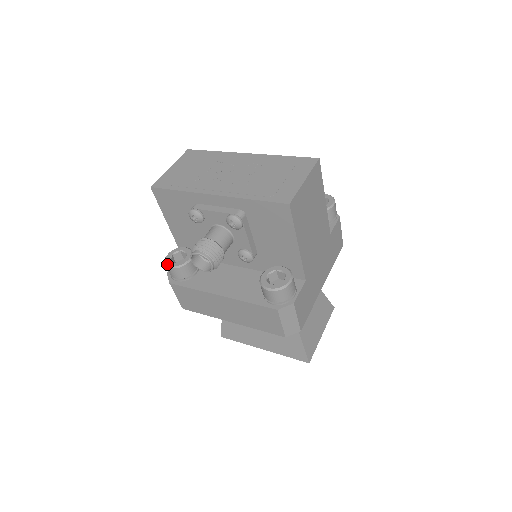
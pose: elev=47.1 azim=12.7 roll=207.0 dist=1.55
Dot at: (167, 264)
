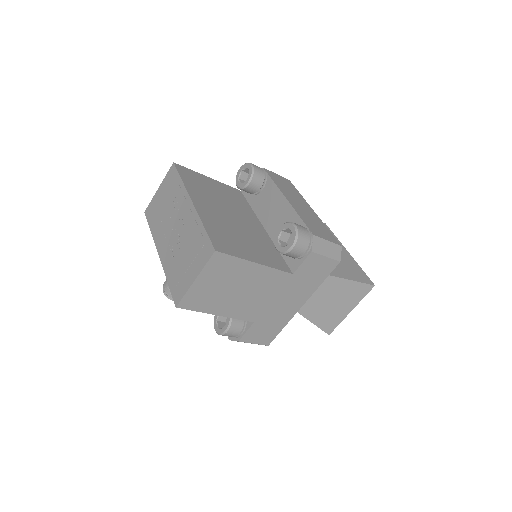
Dot at: occluded
